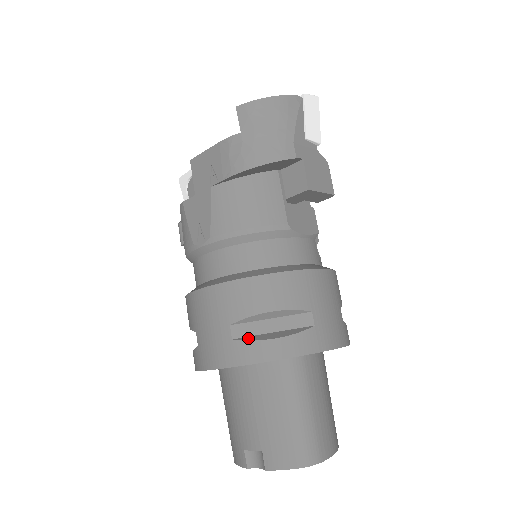
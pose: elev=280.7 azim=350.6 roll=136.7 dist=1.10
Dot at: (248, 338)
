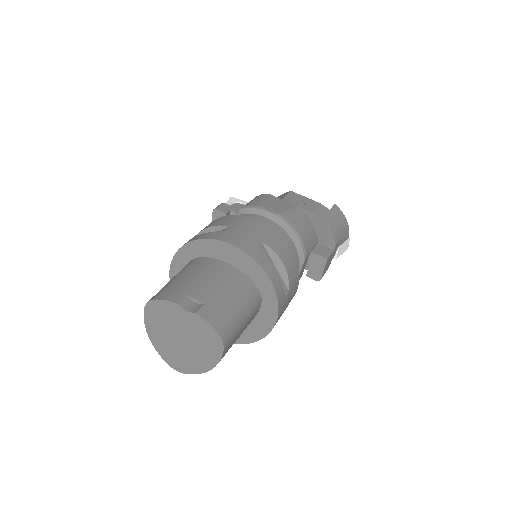
Dot at: (265, 256)
